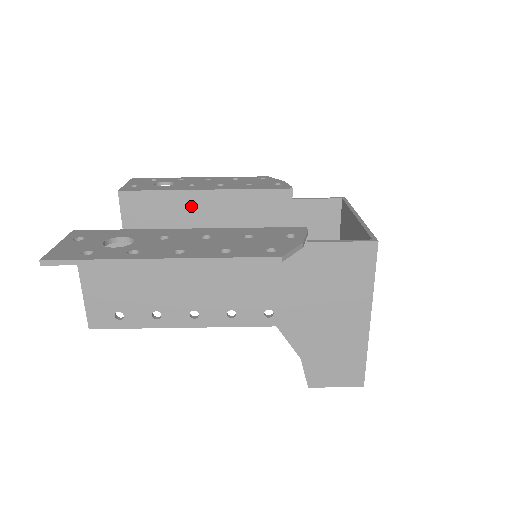
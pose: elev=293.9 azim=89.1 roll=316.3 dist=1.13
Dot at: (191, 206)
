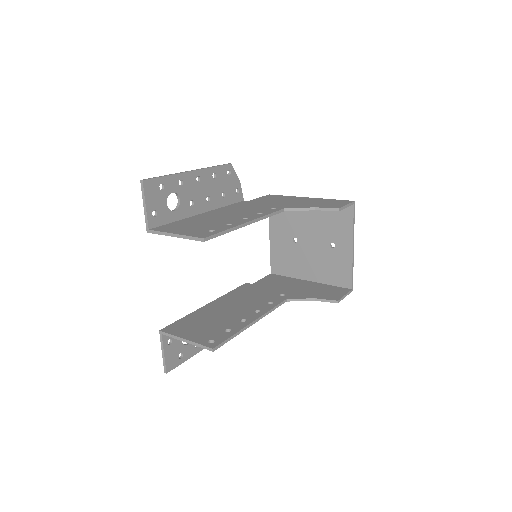
Dot at: (210, 311)
